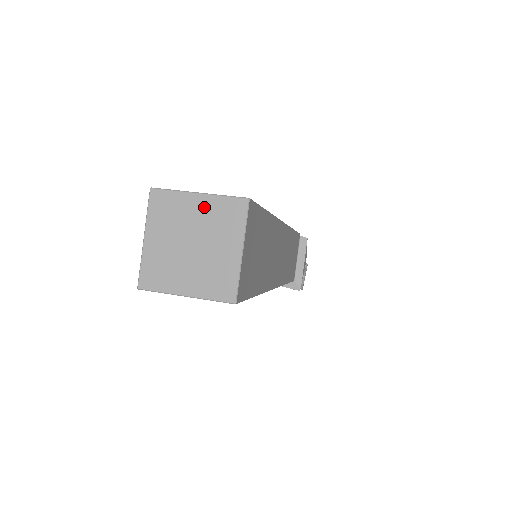
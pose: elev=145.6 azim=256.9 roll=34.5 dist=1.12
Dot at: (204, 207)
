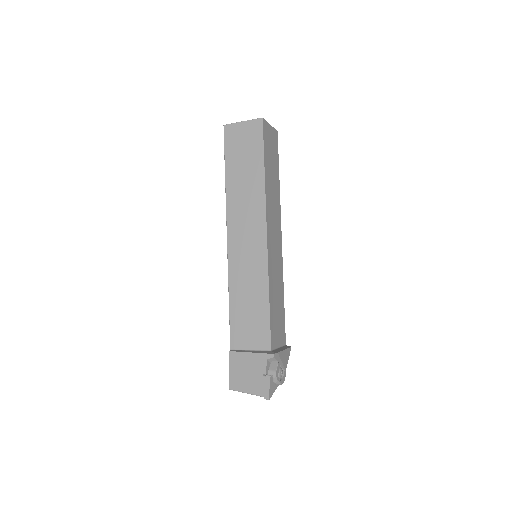
Dot at: occluded
